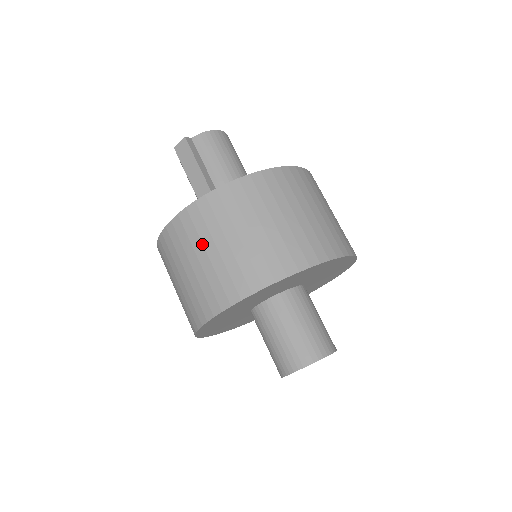
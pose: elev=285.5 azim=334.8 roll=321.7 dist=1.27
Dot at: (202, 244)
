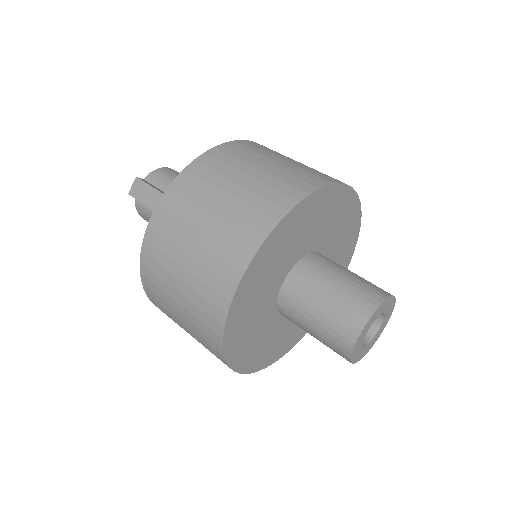
Dot at: (191, 222)
